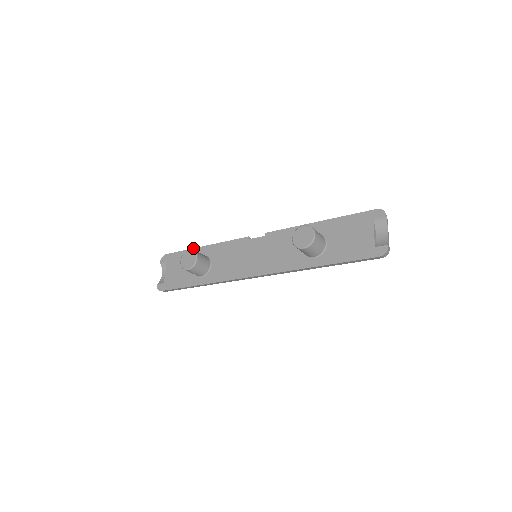
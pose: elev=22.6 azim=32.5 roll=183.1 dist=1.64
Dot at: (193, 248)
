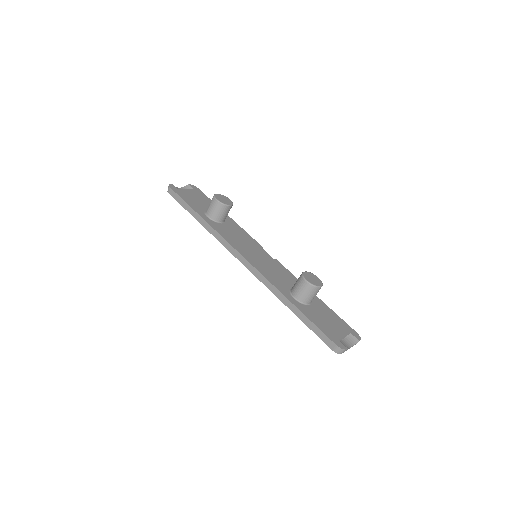
Dot at: occluded
